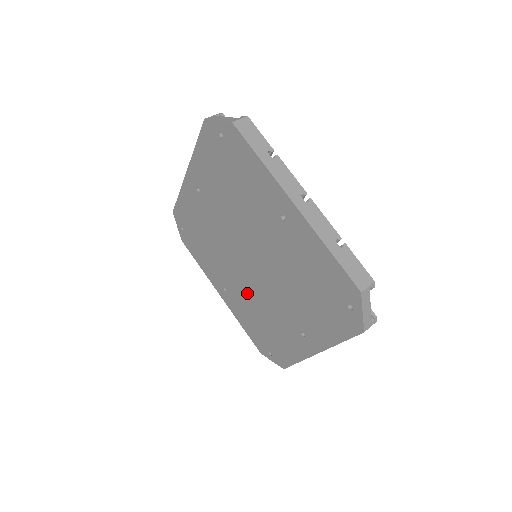
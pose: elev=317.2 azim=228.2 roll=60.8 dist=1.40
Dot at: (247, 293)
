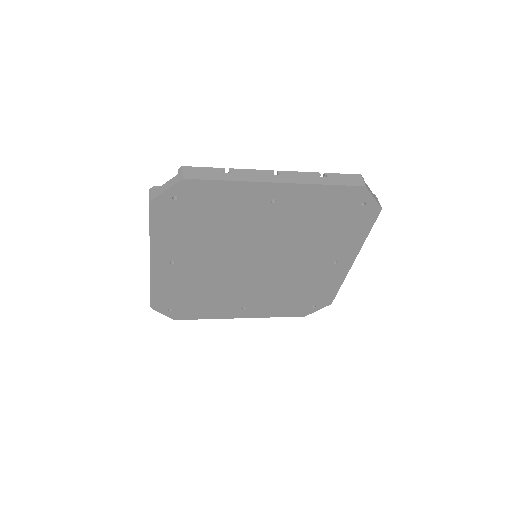
Dot at: (268, 288)
